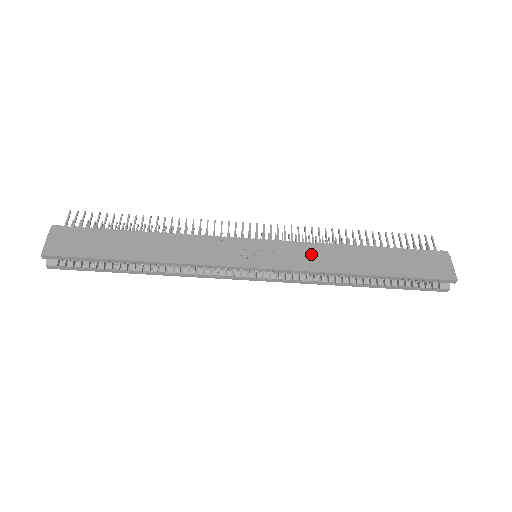
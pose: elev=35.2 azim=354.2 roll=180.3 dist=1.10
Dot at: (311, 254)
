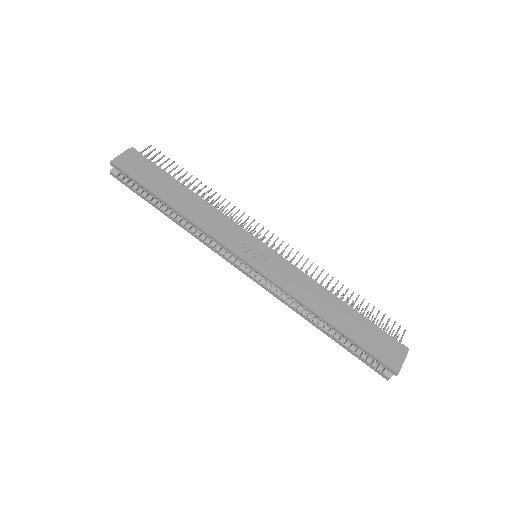
Dot at: (296, 280)
